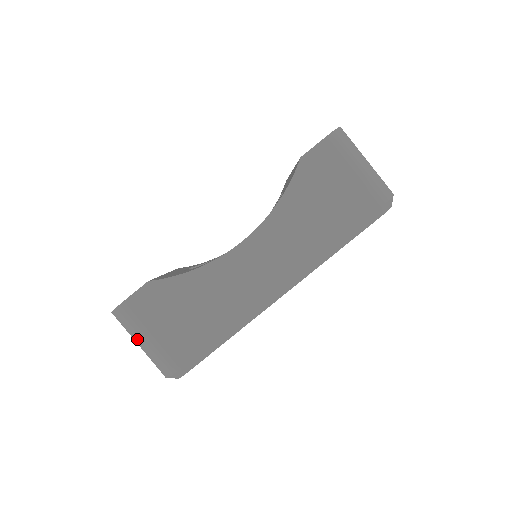
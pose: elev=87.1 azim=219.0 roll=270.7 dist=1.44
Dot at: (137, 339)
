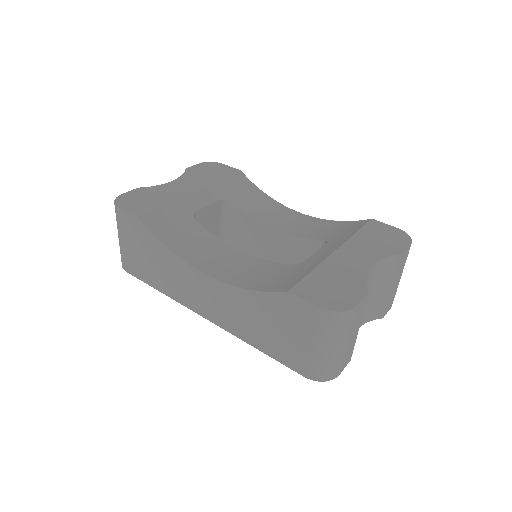
Dot at: occluded
